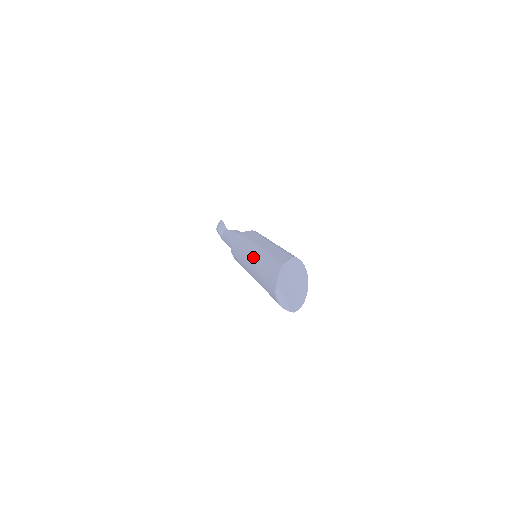
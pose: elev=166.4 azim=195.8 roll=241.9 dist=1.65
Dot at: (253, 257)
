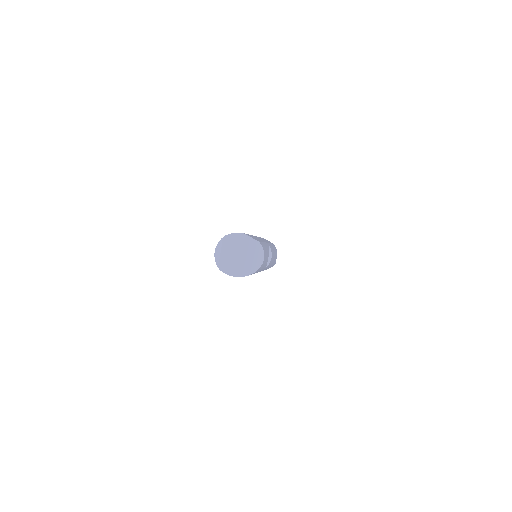
Dot at: occluded
